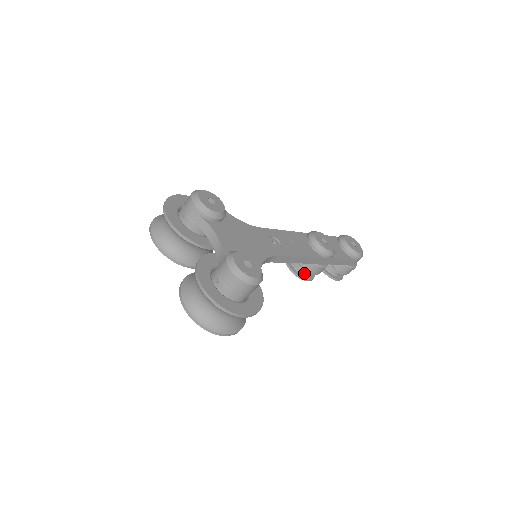
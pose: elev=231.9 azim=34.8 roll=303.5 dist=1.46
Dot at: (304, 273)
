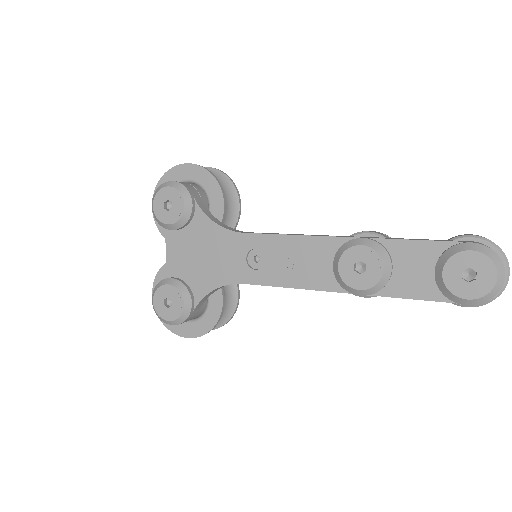
Dot at: occluded
